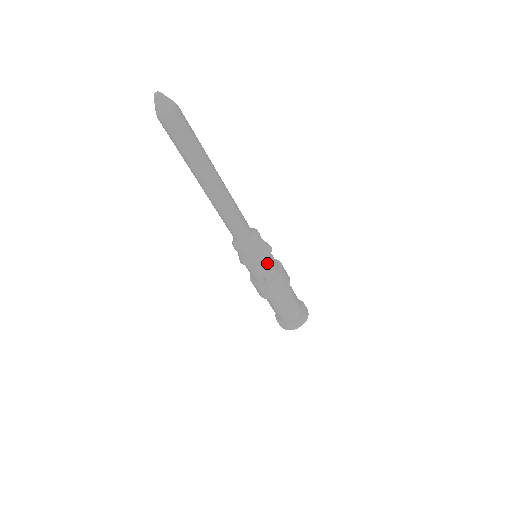
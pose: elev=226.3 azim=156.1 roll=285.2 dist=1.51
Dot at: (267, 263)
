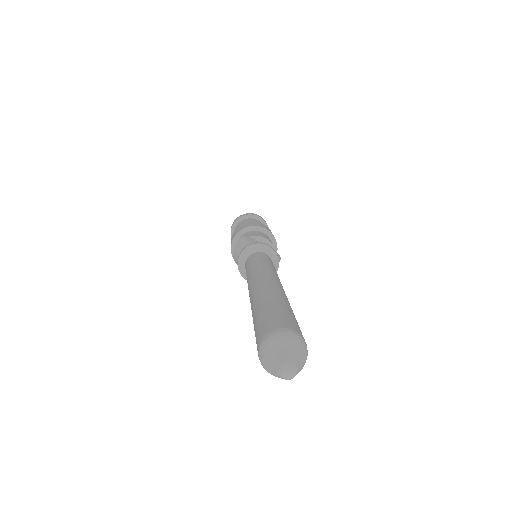
Dot at: occluded
